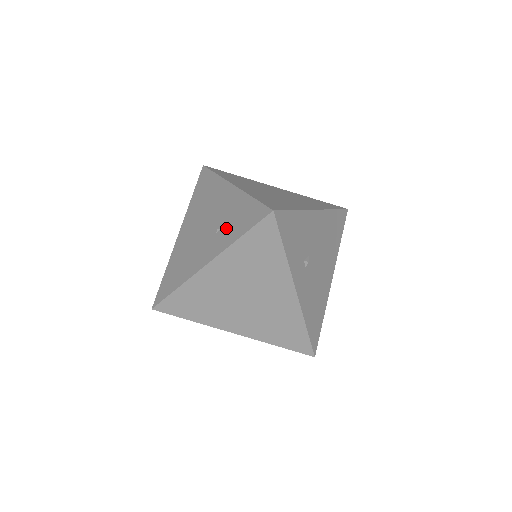
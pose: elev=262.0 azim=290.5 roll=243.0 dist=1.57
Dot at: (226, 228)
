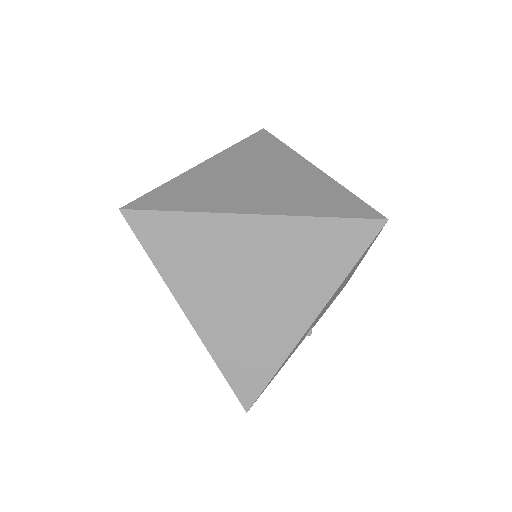
Dot at: occluded
